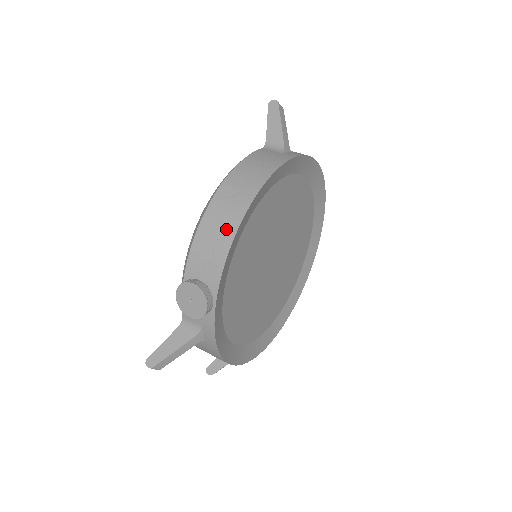
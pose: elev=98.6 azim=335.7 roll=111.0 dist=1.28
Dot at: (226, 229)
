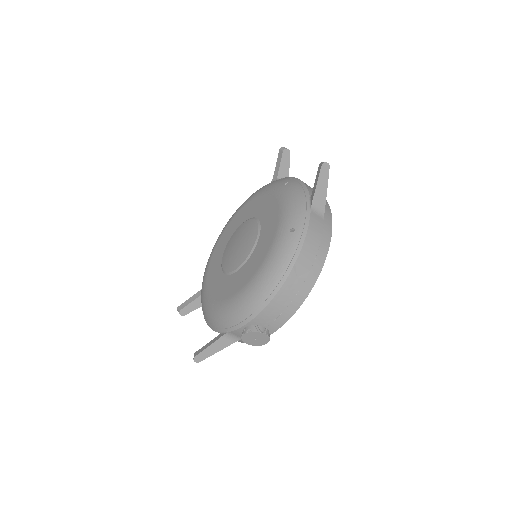
Dot at: (296, 301)
